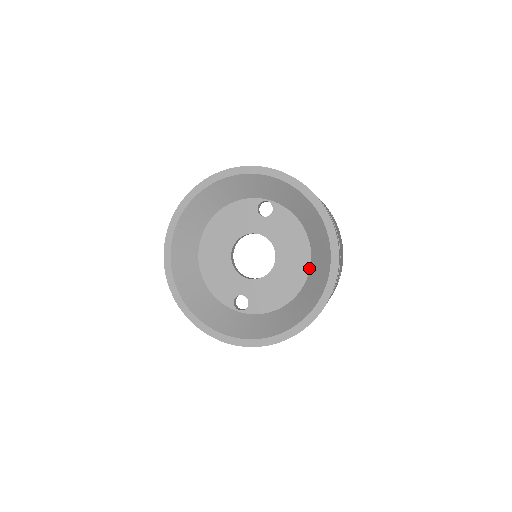
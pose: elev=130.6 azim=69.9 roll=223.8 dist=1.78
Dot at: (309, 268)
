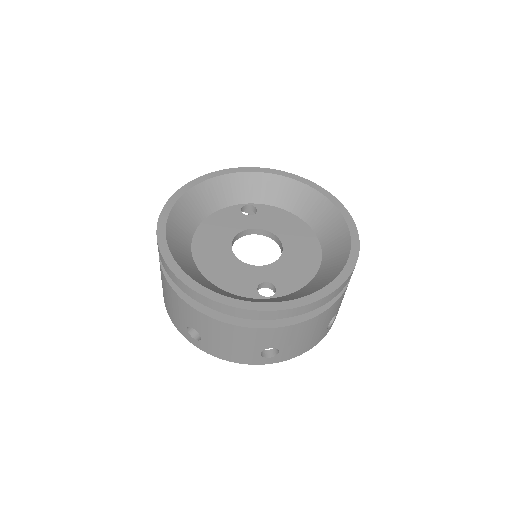
Dot at: (318, 240)
